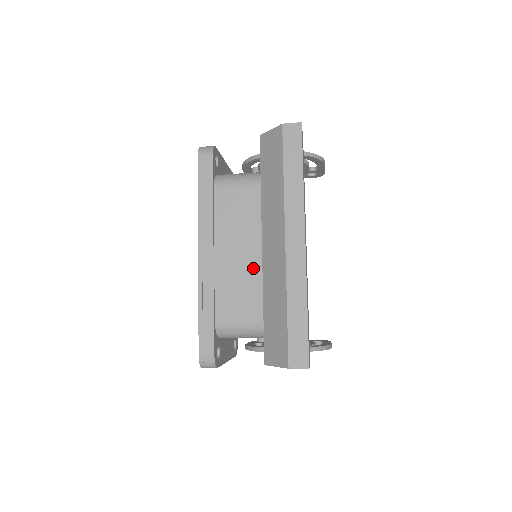
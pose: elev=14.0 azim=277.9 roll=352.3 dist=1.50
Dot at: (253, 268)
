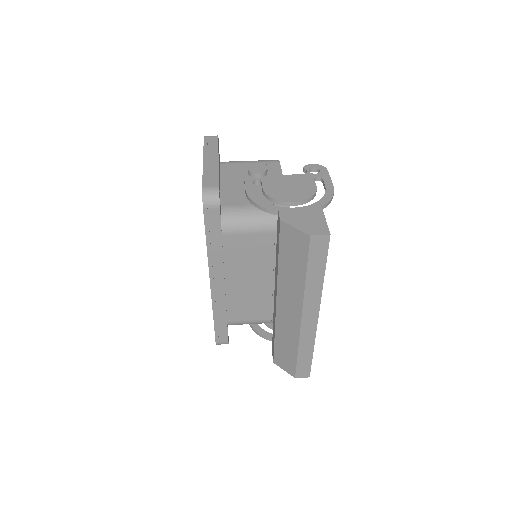
Dot at: (261, 291)
